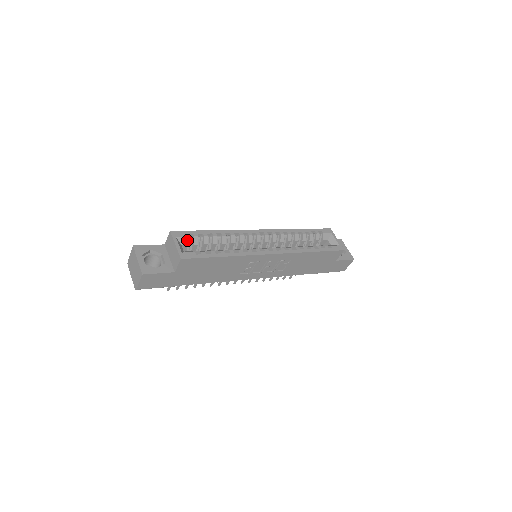
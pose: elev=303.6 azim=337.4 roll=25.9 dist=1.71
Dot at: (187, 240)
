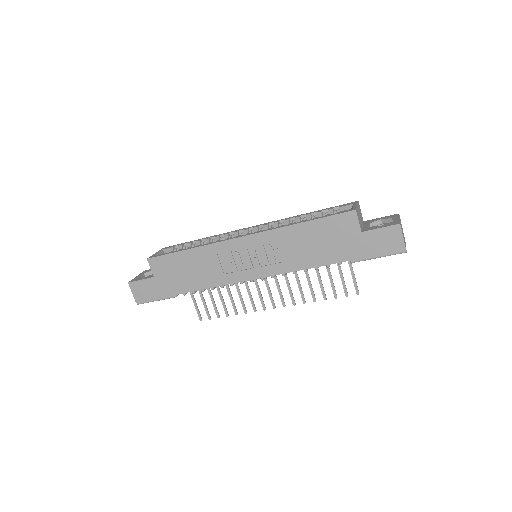
Dot at: (172, 250)
